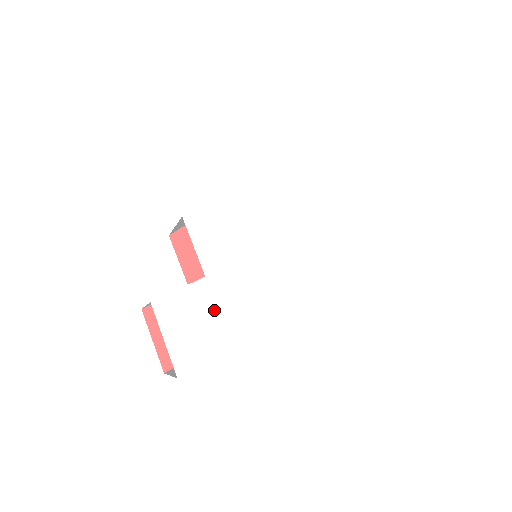
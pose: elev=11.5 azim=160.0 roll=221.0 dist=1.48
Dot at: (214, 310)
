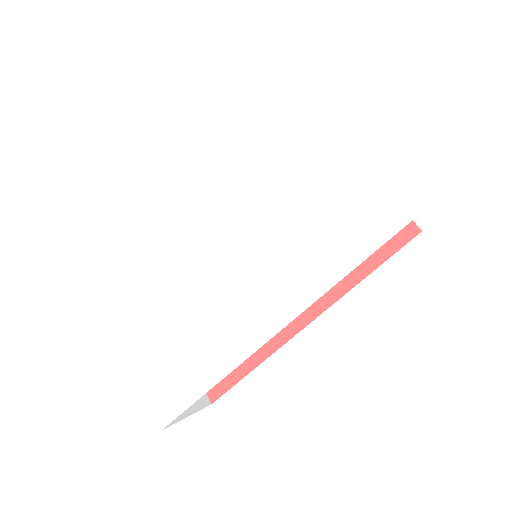
Dot at: (183, 349)
